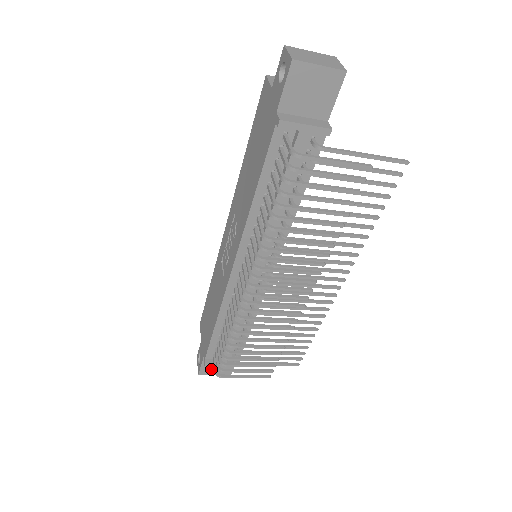
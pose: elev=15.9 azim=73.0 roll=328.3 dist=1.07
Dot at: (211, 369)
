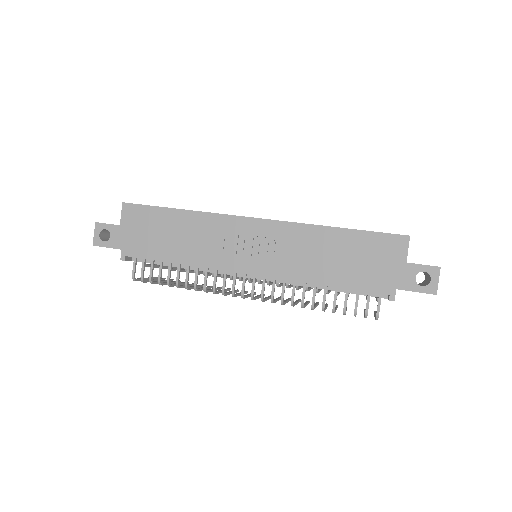
Dot at: occluded
